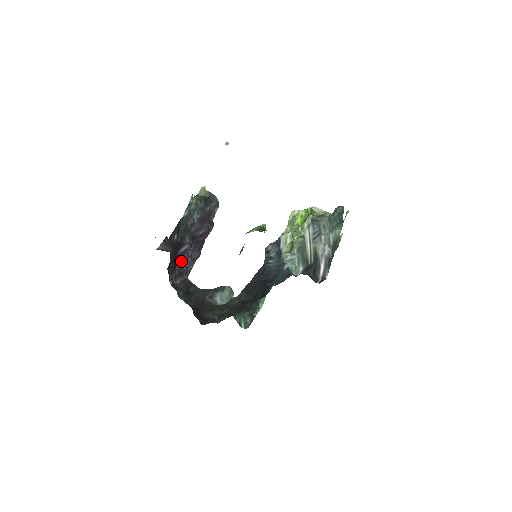
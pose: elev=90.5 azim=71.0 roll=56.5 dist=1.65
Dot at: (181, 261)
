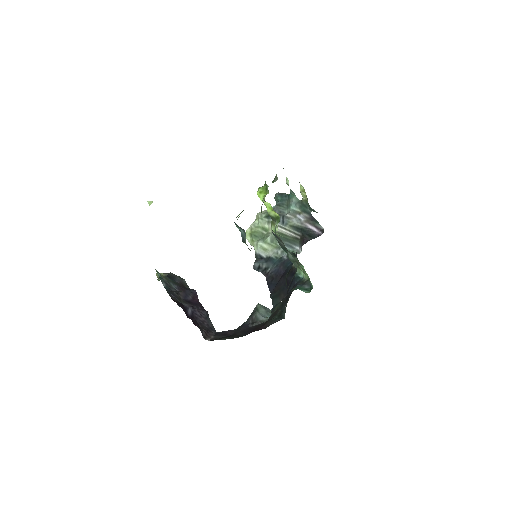
Dot at: (197, 322)
